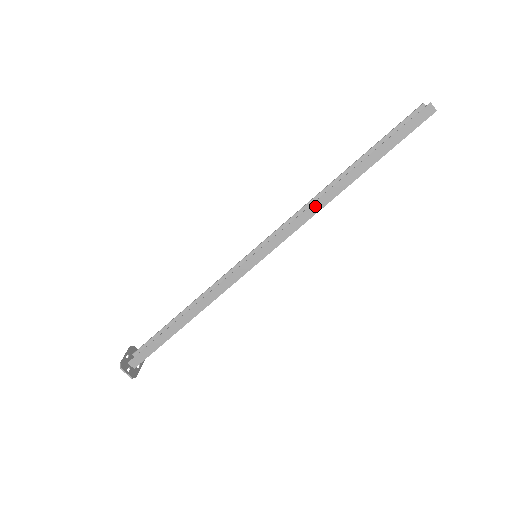
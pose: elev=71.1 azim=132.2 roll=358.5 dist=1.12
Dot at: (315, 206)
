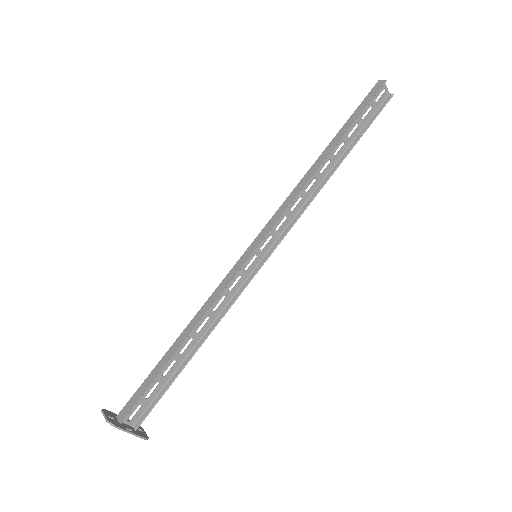
Dot at: (300, 185)
